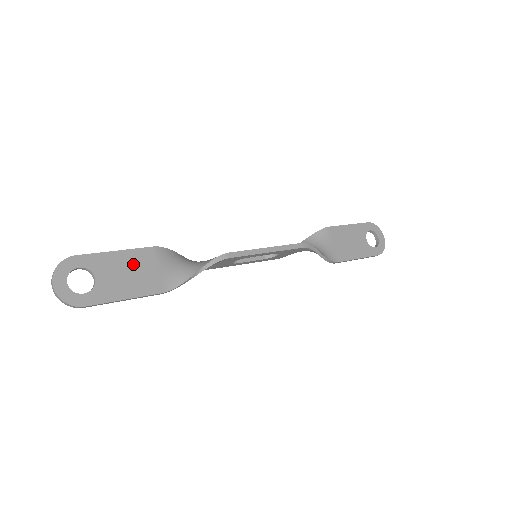
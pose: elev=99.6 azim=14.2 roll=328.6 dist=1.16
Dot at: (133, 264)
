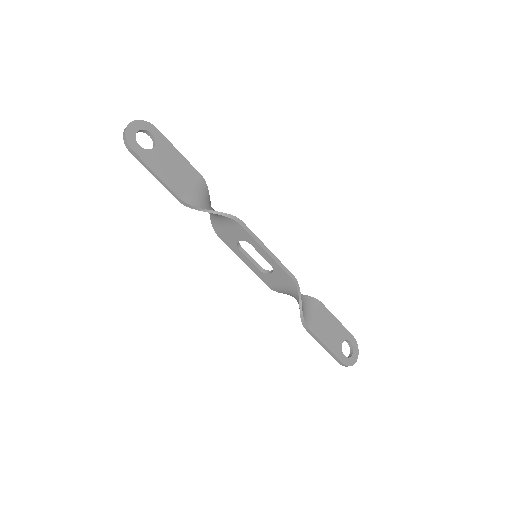
Dot at: (181, 168)
